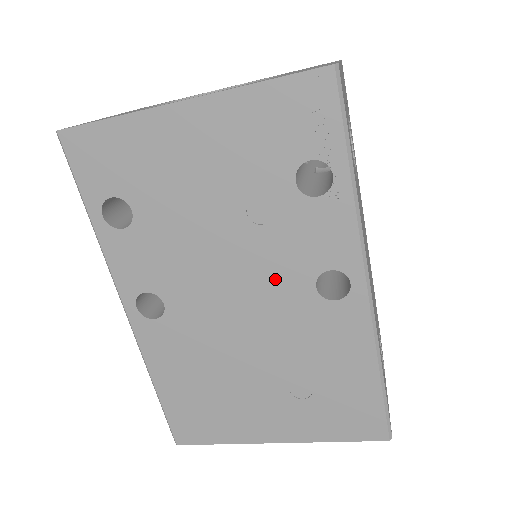
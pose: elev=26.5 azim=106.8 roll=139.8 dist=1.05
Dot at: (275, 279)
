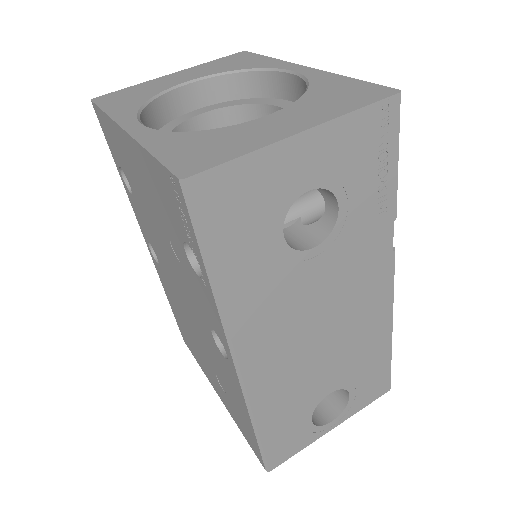
Dot at: (194, 304)
